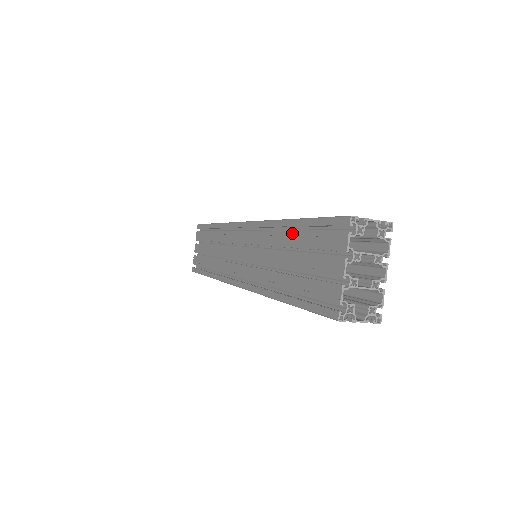
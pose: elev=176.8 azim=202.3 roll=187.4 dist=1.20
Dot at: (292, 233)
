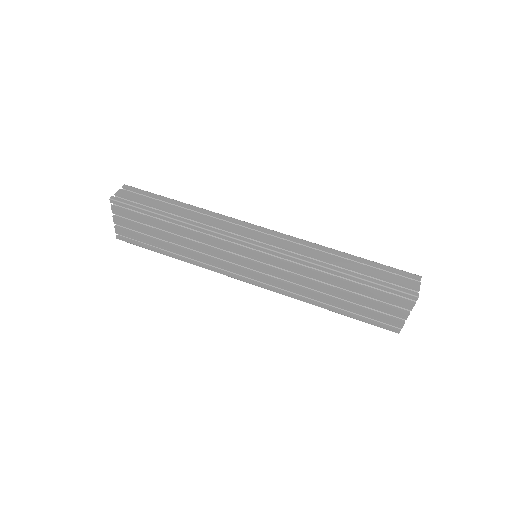
Dot at: (345, 282)
